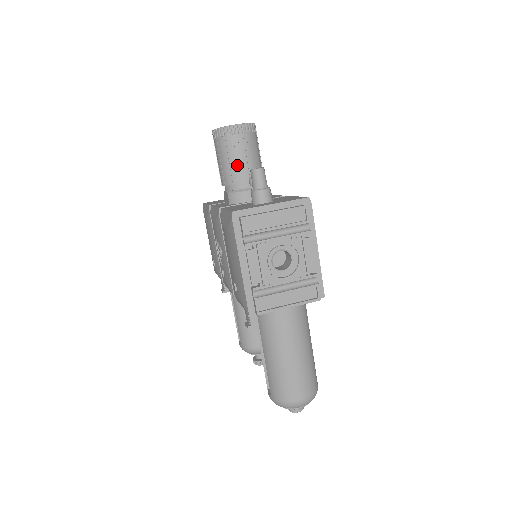
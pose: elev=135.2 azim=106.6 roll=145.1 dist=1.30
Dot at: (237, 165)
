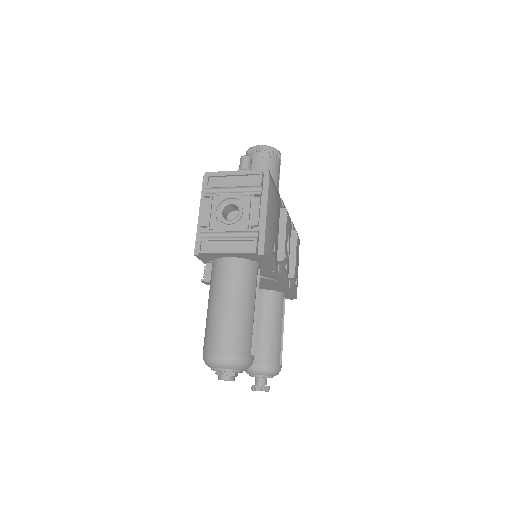
Dot at: occluded
